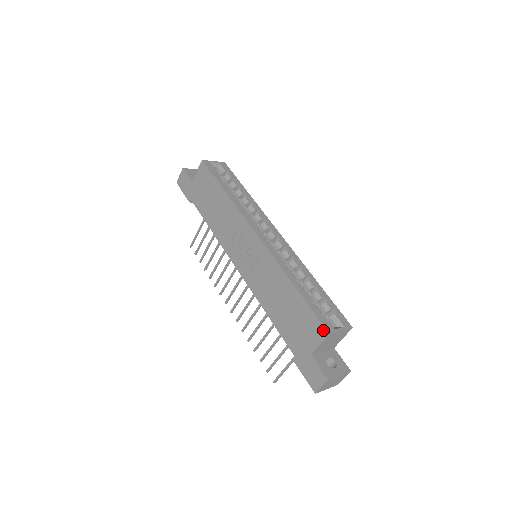
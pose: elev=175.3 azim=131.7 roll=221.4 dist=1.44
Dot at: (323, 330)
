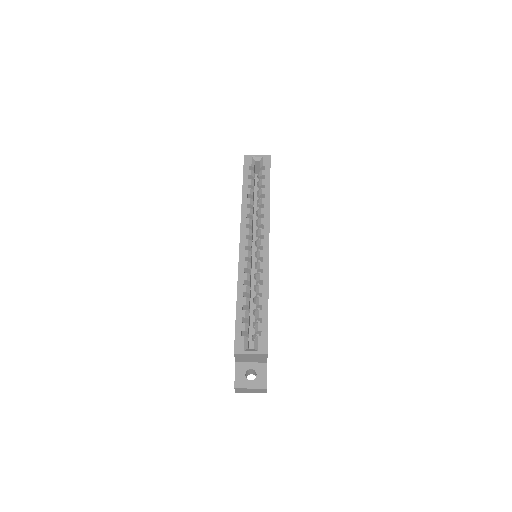
Dot at: (234, 348)
